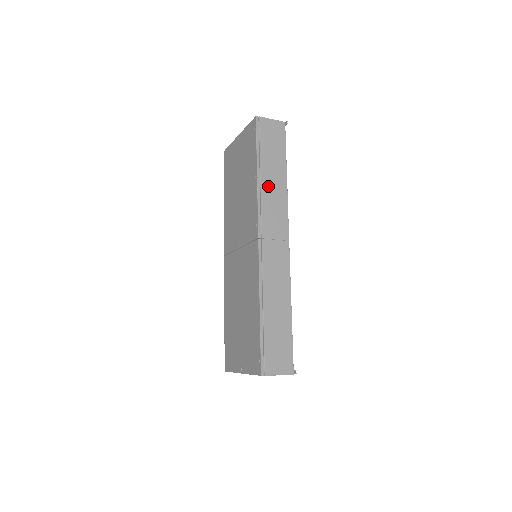
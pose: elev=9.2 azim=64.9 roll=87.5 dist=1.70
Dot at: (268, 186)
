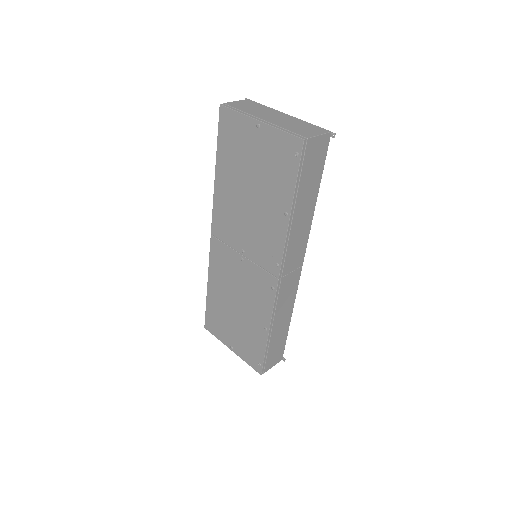
Dot at: (297, 222)
